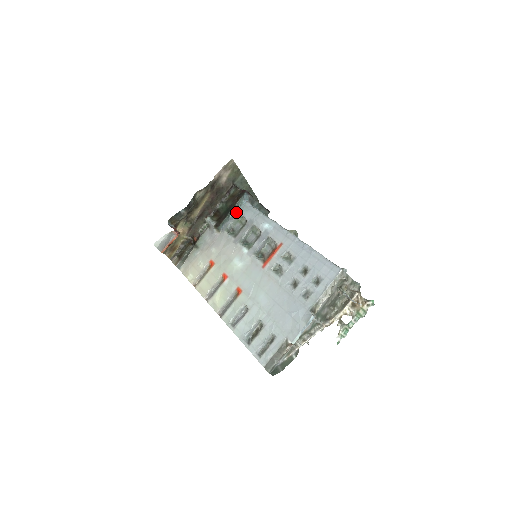
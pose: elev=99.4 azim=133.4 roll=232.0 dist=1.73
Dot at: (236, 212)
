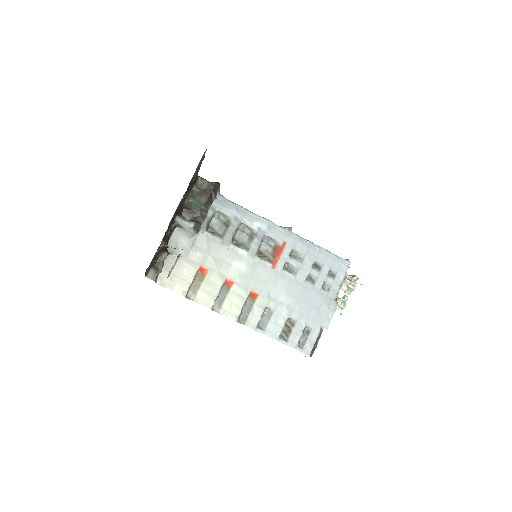
Dot at: (211, 208)
